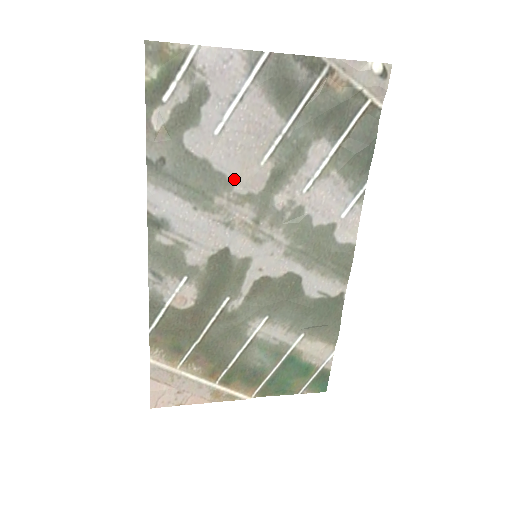
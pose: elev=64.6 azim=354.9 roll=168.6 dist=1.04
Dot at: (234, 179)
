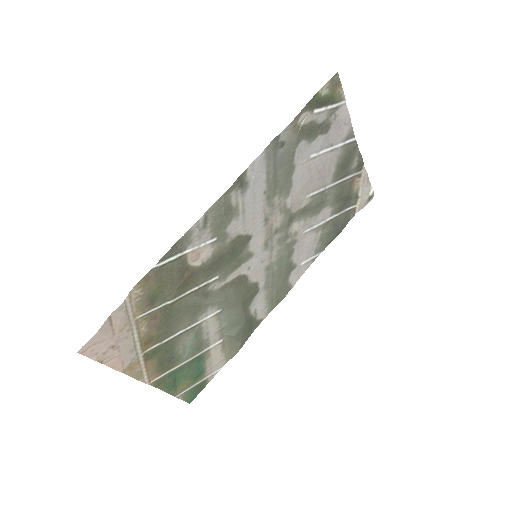
Dot at: (292, 193)
